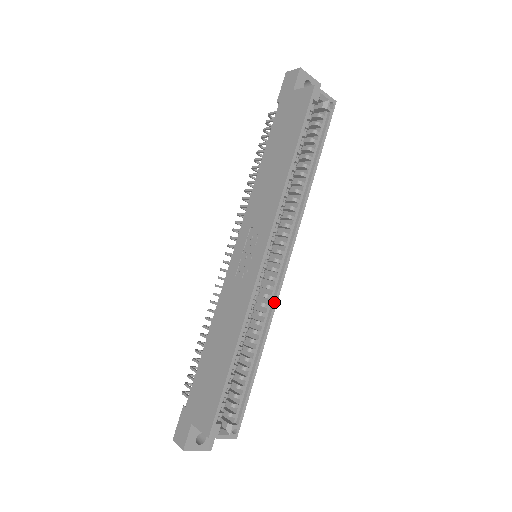
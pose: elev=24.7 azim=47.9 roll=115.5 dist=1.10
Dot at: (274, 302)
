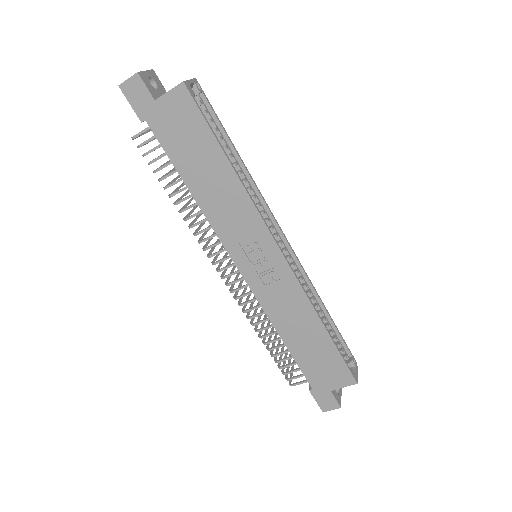
Dot at: (303, 270)
